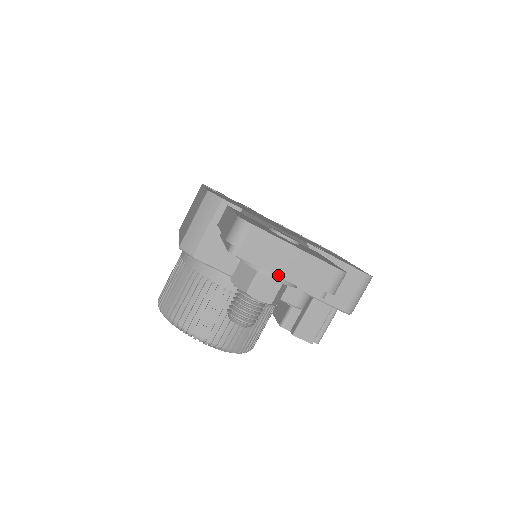
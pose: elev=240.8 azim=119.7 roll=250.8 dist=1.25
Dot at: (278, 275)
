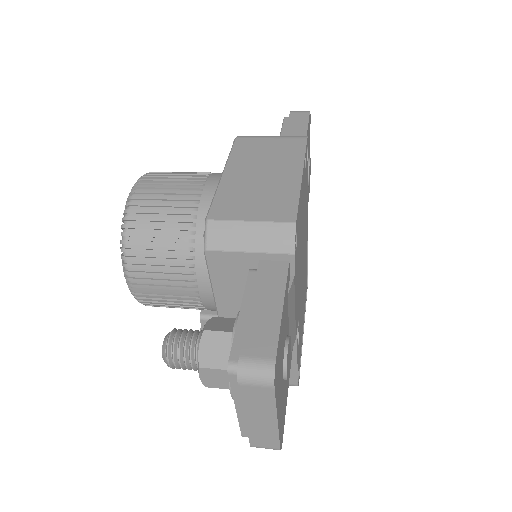
Dot at: (237, 407)
